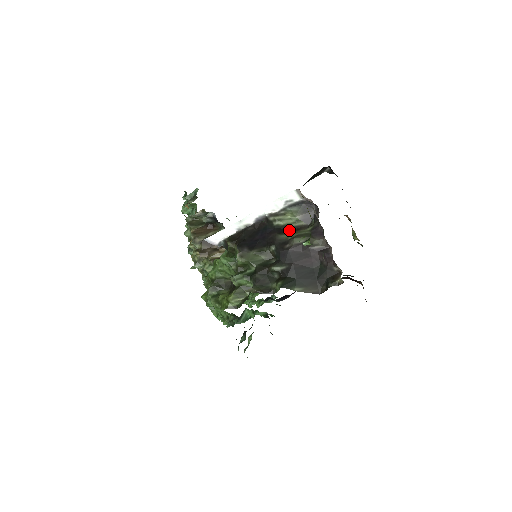
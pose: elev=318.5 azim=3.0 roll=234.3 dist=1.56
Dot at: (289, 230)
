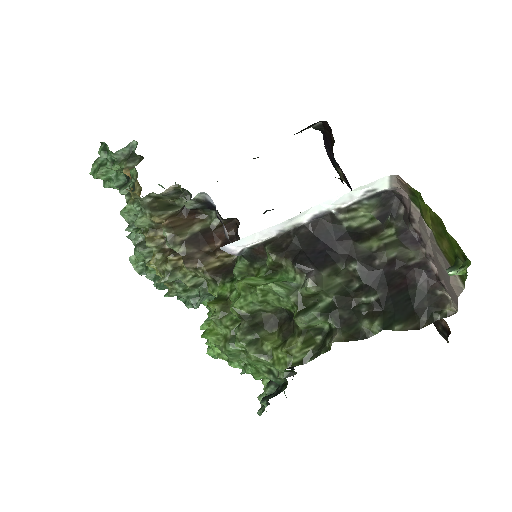
Dot at: (366, 234)
